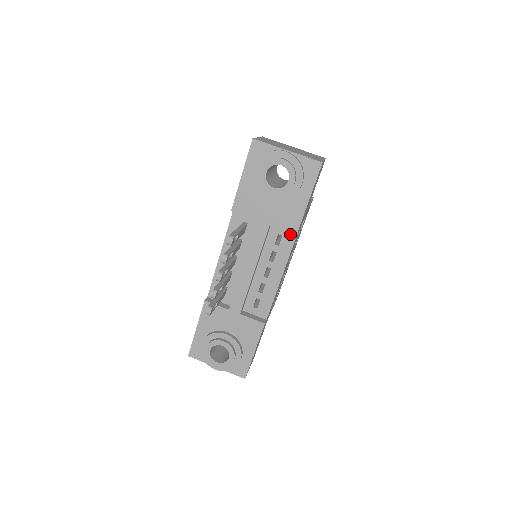
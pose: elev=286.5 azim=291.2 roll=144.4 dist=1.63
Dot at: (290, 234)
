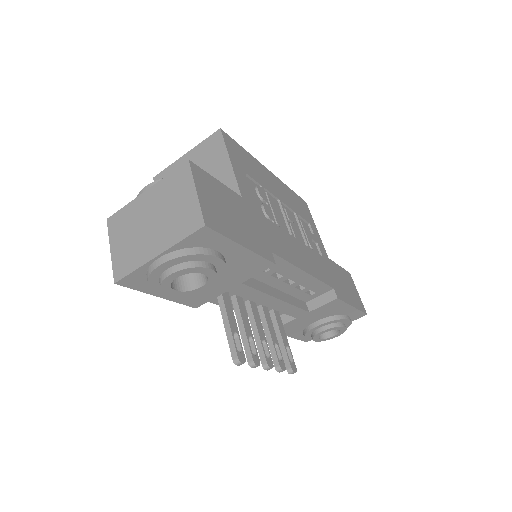
Dot at: occluded
